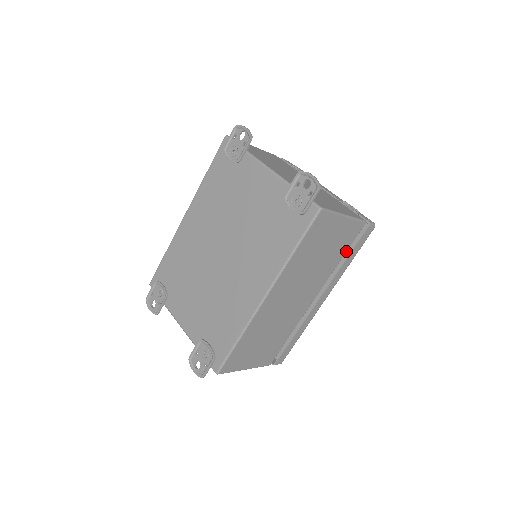
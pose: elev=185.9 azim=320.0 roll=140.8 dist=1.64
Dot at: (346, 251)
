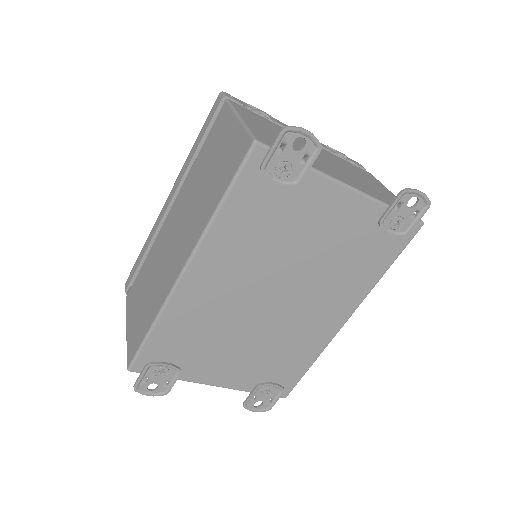
Dot at: occluded
